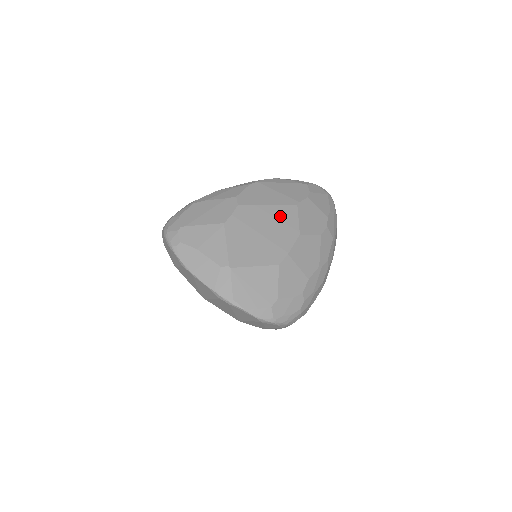
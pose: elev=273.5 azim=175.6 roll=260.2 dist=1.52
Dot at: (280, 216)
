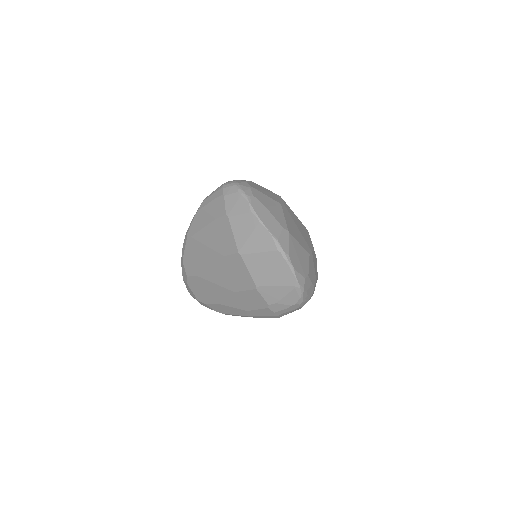
Dot at: (303, 228)
